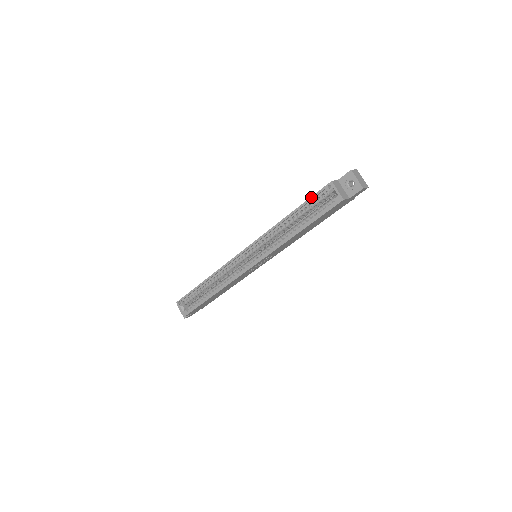
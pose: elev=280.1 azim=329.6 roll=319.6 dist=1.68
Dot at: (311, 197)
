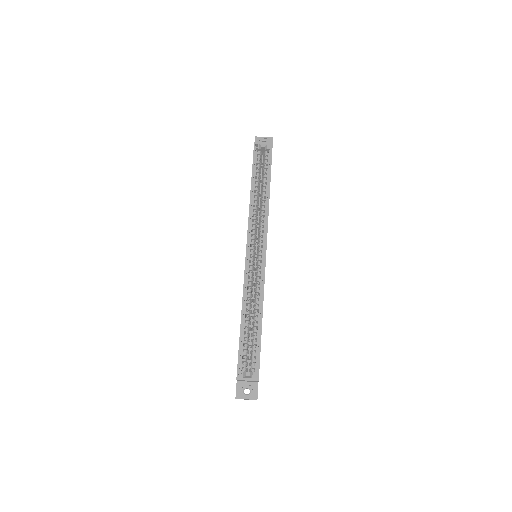
Dot at: (253, 162)
